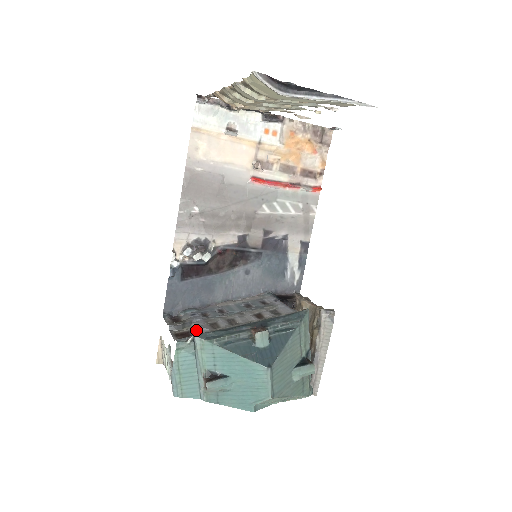
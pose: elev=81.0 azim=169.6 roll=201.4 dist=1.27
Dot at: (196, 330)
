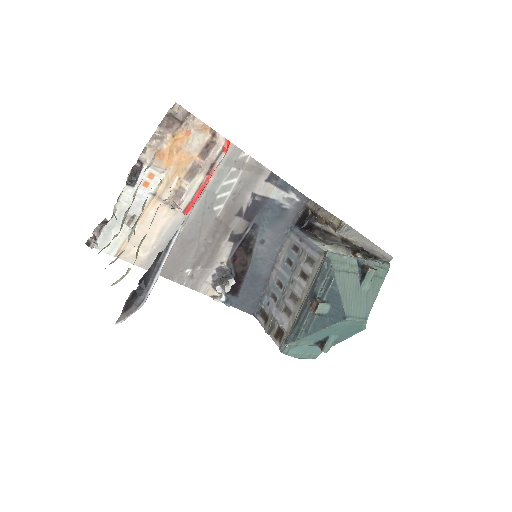
Dot at: (282, 327)
